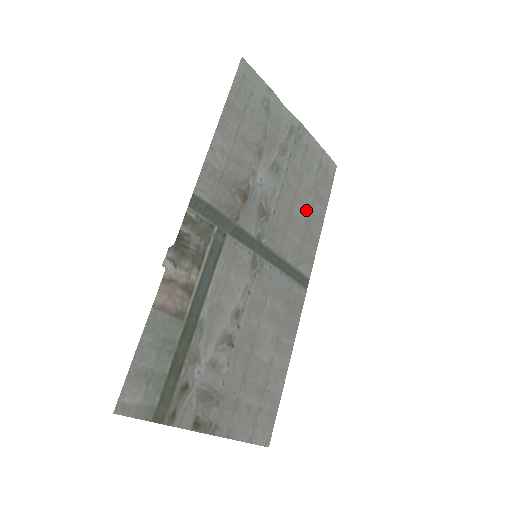
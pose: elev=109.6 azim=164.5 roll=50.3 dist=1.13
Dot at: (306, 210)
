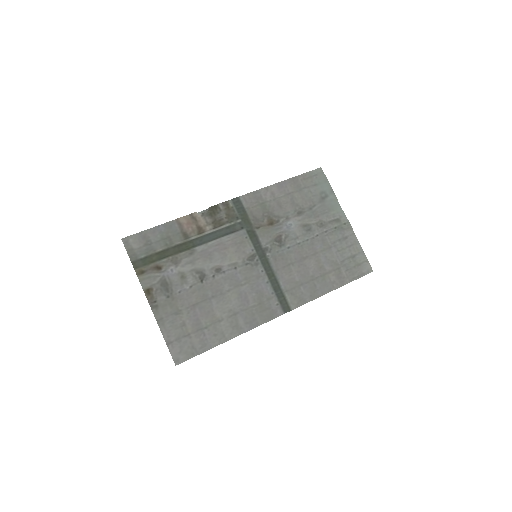
Dot at: (319, 270)
